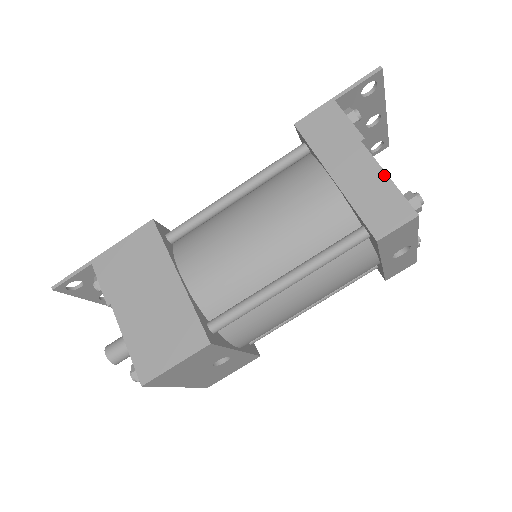
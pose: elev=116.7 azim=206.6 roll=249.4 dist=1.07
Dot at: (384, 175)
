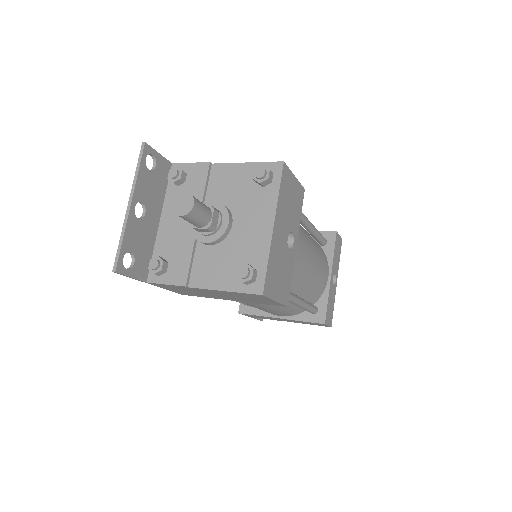
Dot at: occluded
